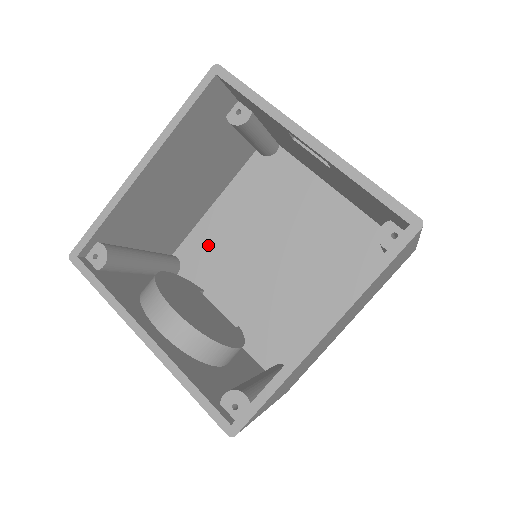
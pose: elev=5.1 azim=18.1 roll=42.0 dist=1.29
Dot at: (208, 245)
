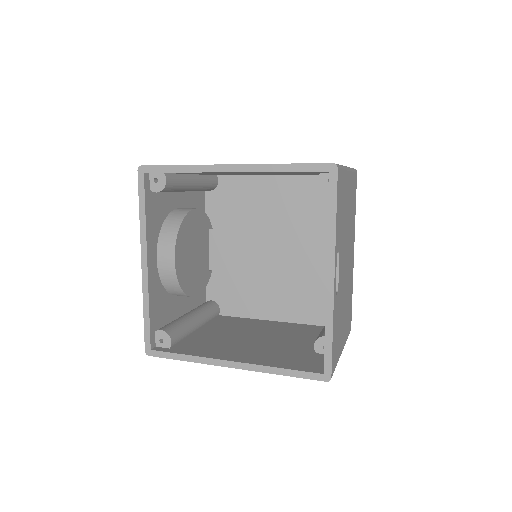
Dot at: (244, 196)
